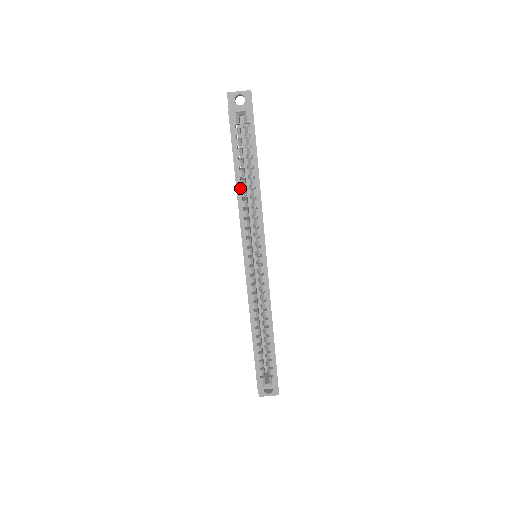
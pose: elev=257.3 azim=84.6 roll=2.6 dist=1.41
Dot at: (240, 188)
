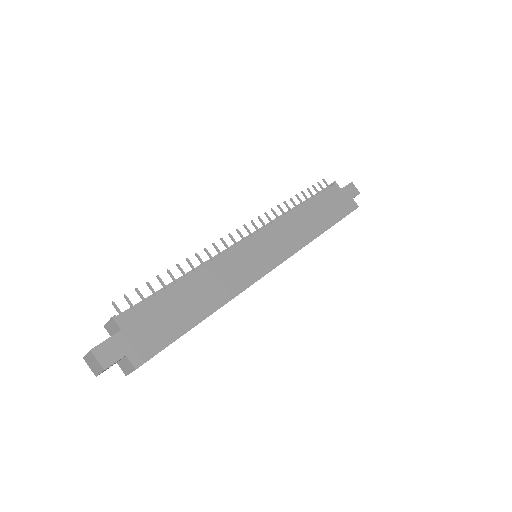
Dot at: occluded
